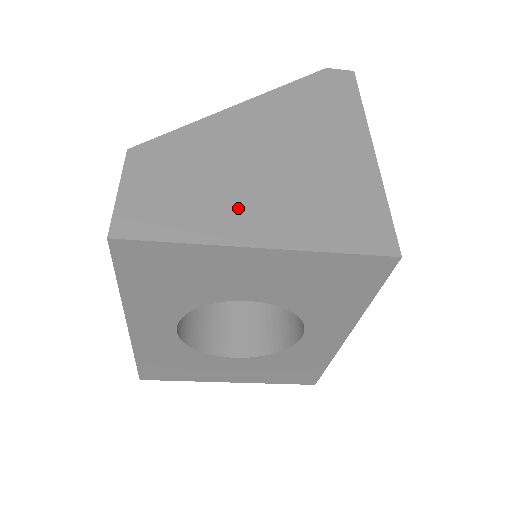
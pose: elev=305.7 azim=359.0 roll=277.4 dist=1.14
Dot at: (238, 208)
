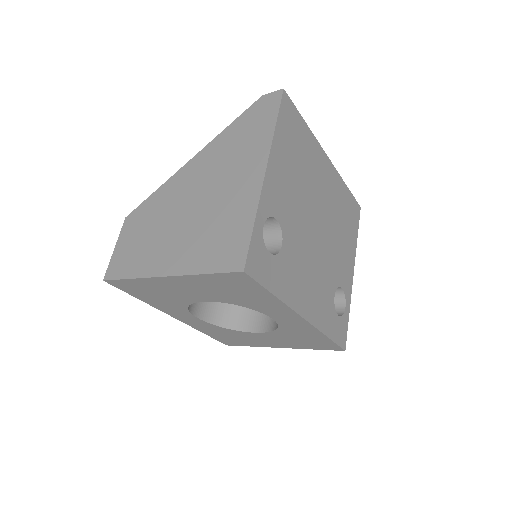
Dot at: (163, 249)
